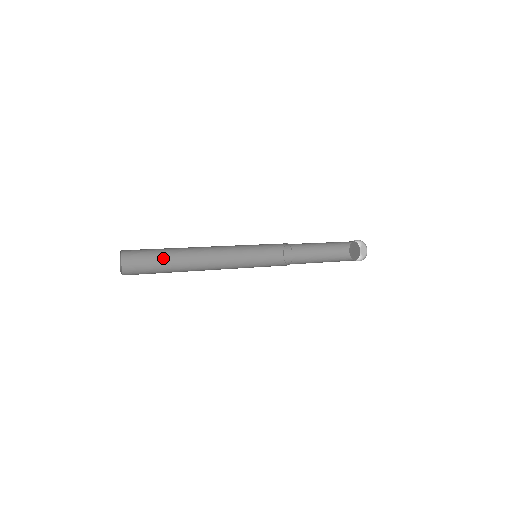
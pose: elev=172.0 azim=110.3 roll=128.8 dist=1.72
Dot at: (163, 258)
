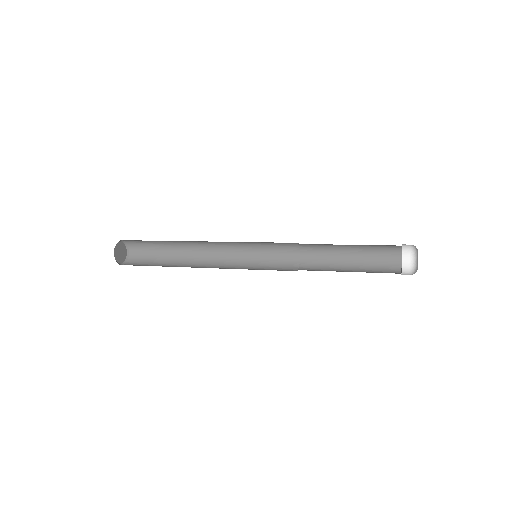
Dot at: (165, 258)
